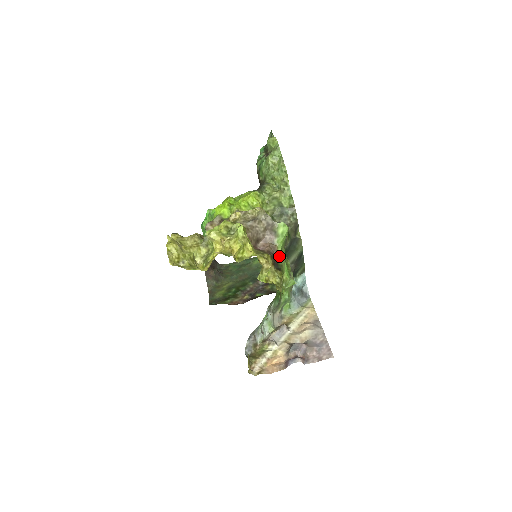
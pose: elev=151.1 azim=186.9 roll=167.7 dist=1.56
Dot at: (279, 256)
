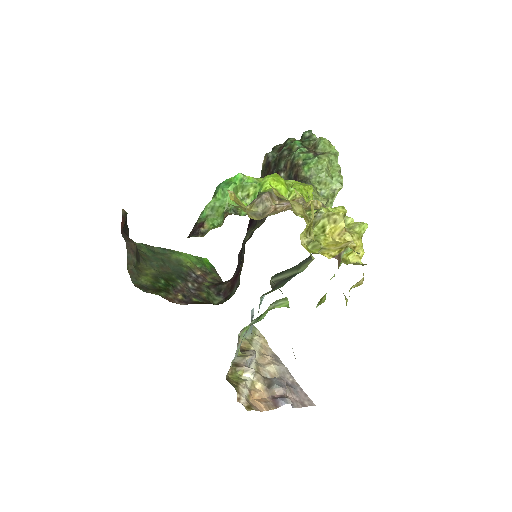
Dot at: occluded
